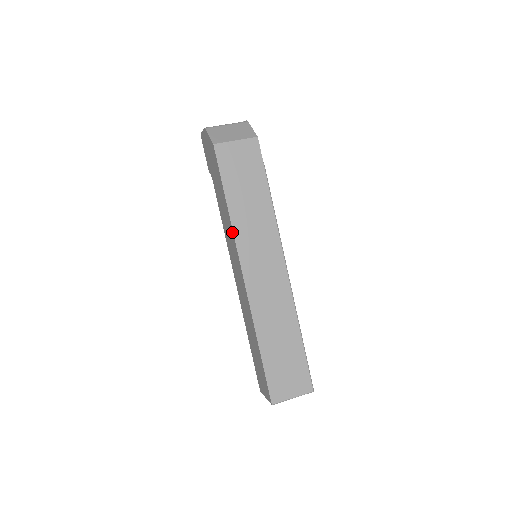
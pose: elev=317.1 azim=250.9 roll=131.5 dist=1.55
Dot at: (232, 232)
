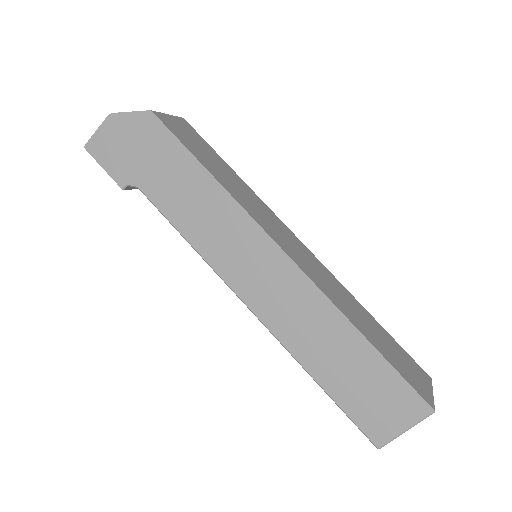
Dot at: (236, 207)
